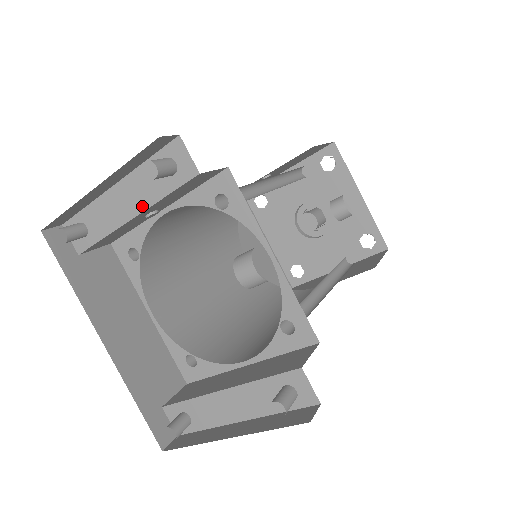
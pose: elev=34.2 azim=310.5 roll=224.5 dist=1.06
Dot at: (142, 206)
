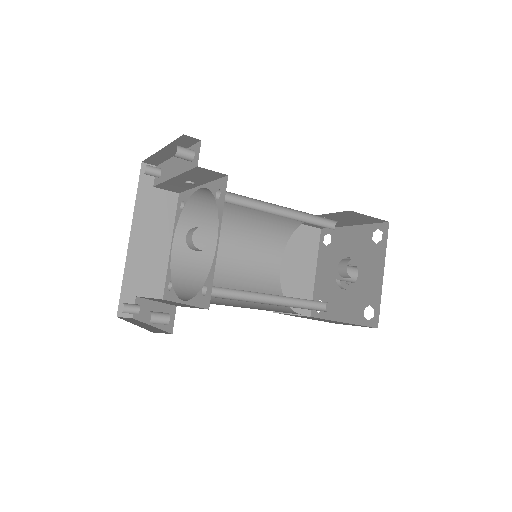
Dot at: (178, 172)
